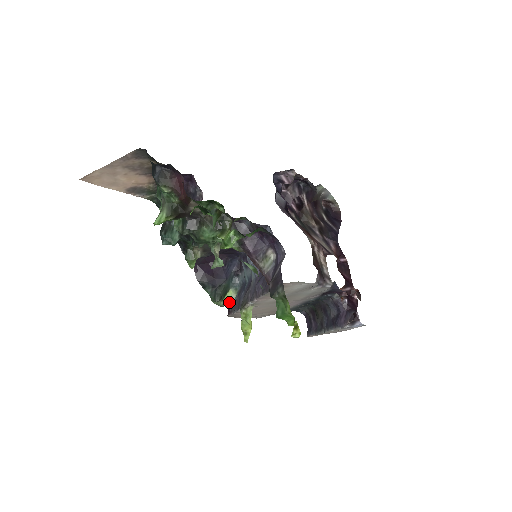
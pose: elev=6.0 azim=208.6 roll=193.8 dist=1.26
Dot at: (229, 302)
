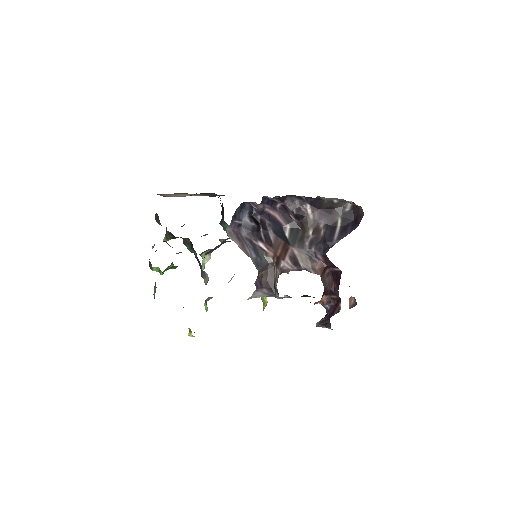
Dot at: occluded
